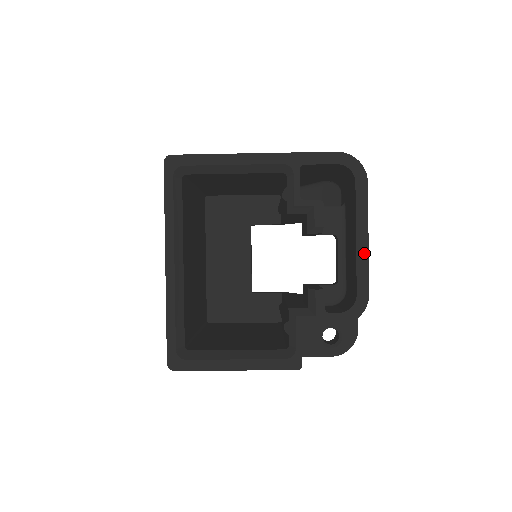
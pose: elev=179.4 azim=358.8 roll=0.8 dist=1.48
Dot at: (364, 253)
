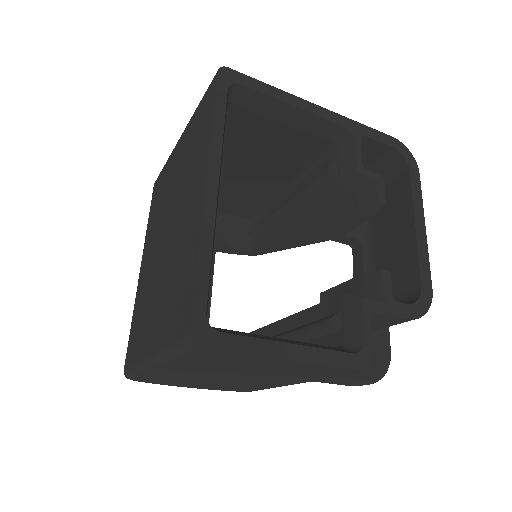
Dot at: (423, 242)
